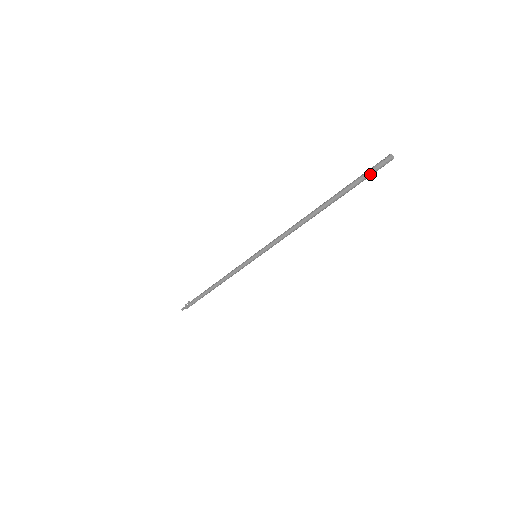
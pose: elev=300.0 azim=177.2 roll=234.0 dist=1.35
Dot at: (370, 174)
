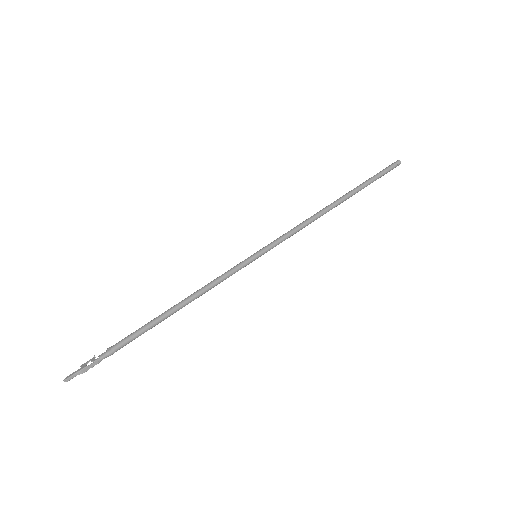
Dot at: (386, 171)
